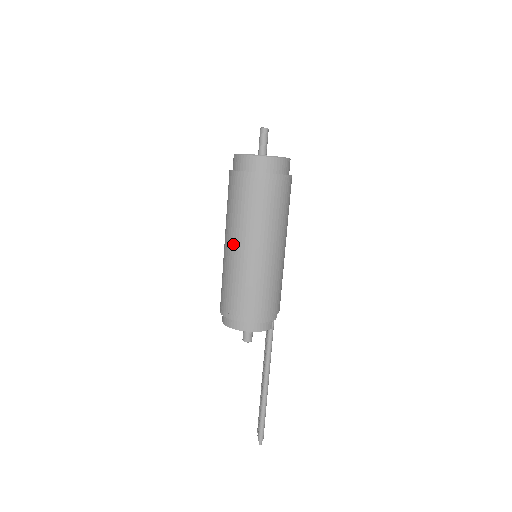
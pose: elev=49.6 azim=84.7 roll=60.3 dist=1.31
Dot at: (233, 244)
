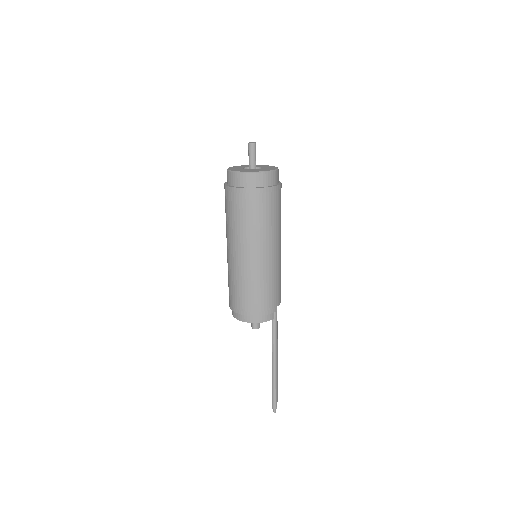
Dot at: (232, 250)
